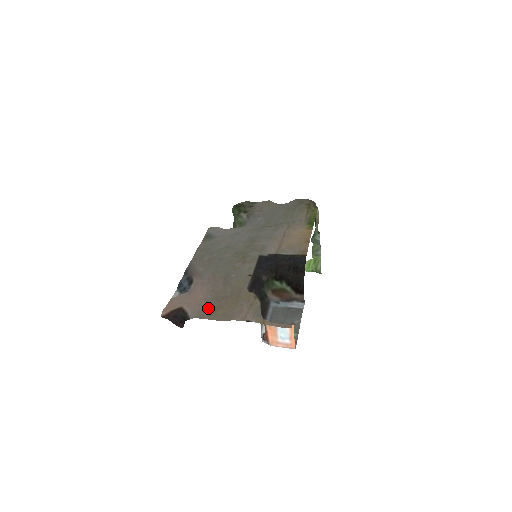
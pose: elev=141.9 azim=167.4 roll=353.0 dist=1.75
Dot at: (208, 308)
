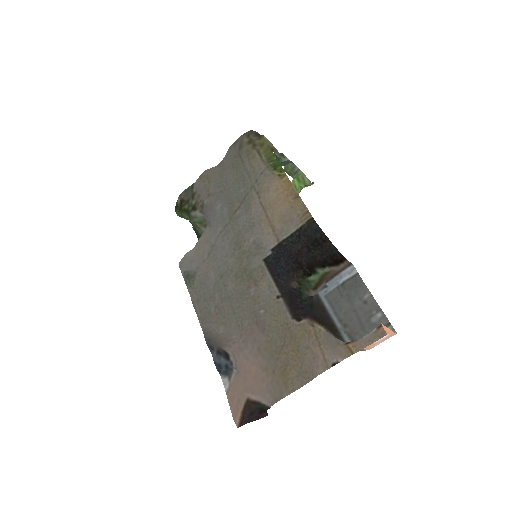
Dot at: (275, 378)
